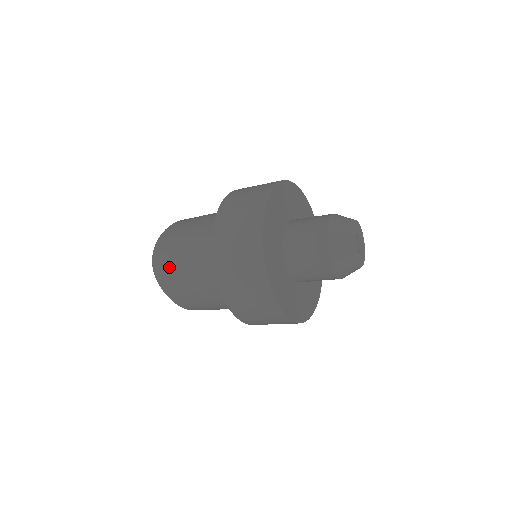
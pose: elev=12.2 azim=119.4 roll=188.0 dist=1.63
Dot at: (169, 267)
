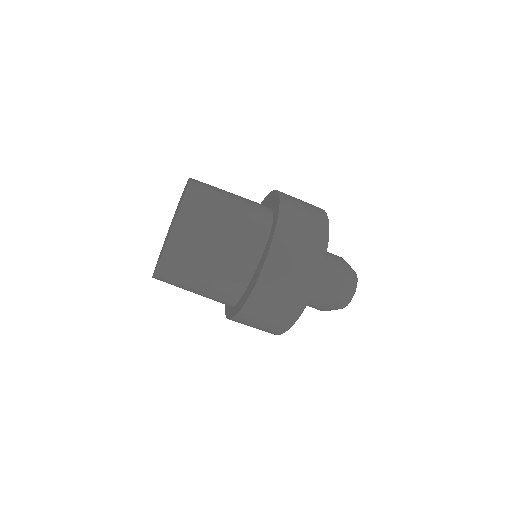
Dot at: (208, 203)
